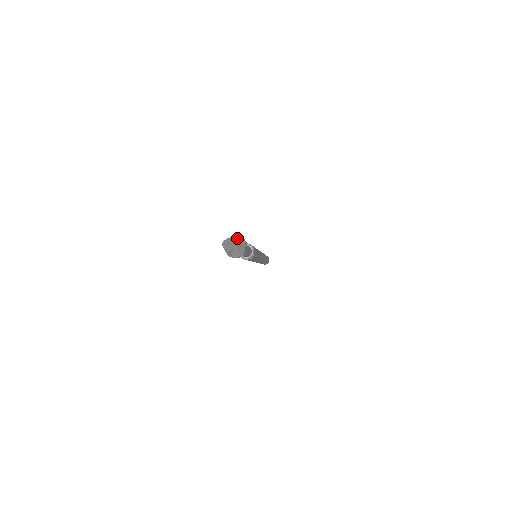
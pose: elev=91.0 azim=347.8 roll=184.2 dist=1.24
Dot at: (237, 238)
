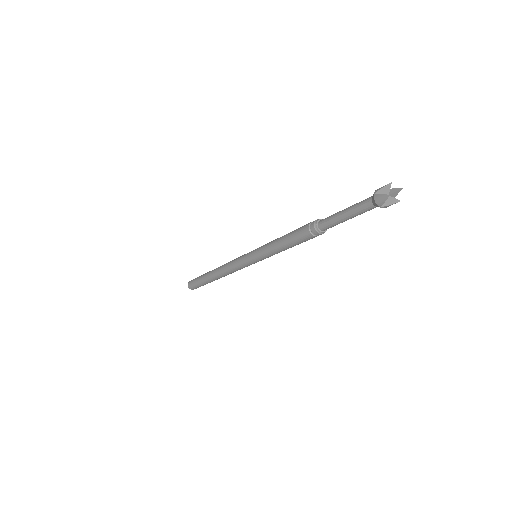
Dot at: (397, 192)
